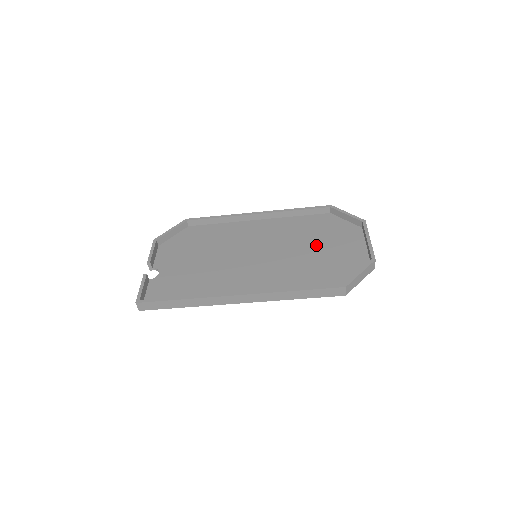
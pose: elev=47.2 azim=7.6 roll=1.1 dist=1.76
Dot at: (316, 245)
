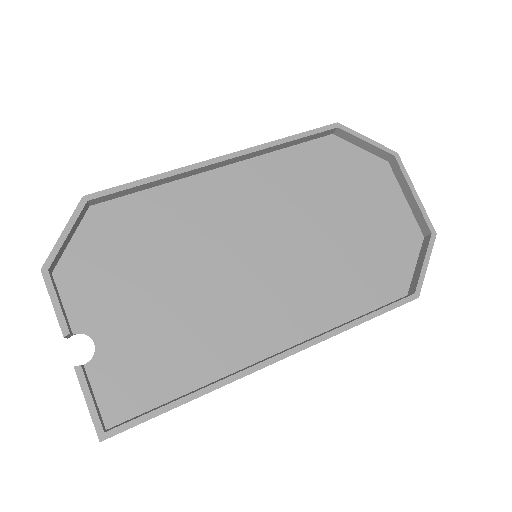
Dot at: (339, 212)
